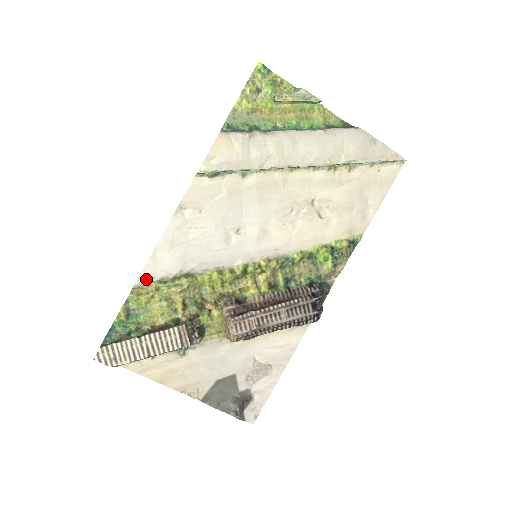
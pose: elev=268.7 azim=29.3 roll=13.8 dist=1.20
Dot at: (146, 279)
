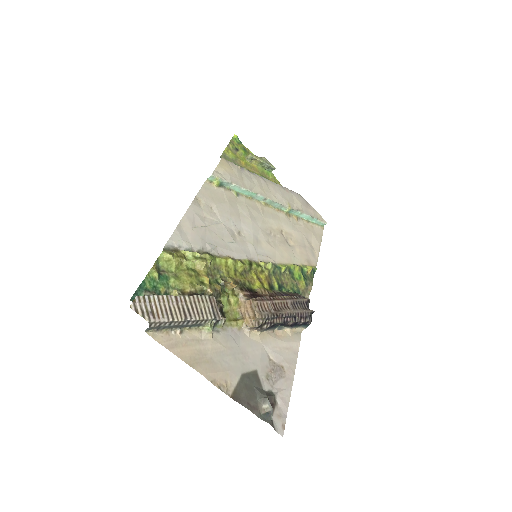
Dot at: (174, 246)
